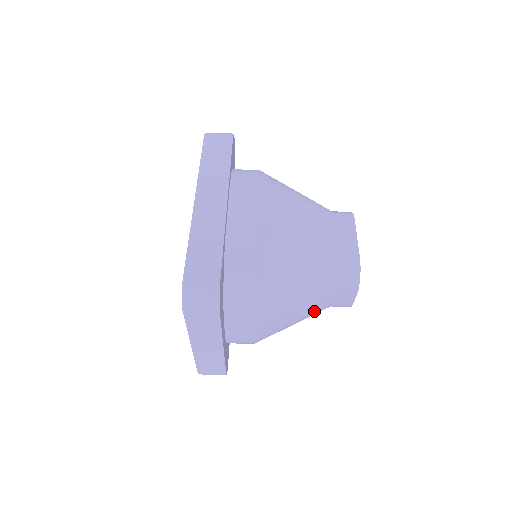
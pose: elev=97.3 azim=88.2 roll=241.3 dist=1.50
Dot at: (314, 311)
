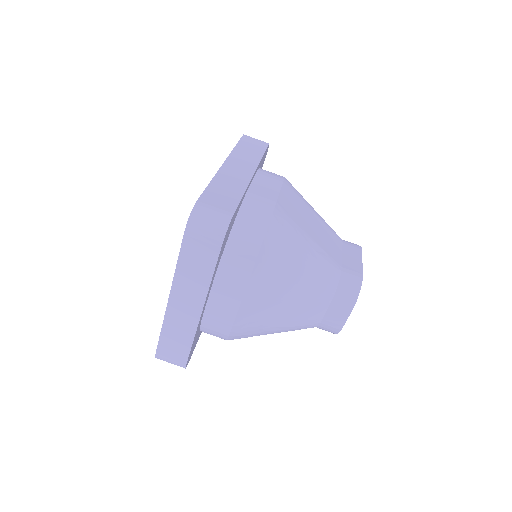
Dot at: (302, 319)
